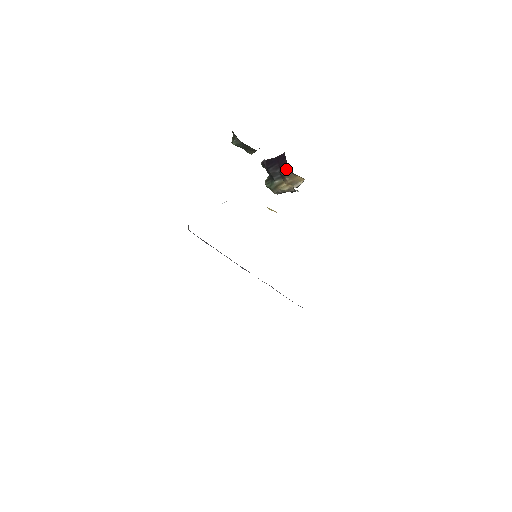
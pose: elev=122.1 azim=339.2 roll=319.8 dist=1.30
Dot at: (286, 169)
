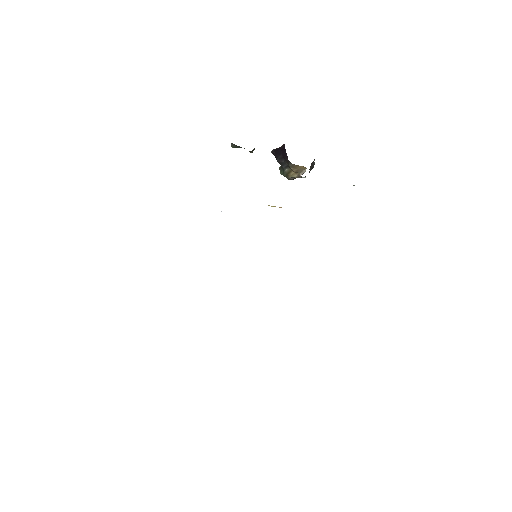
Dot at: (287, 160)
